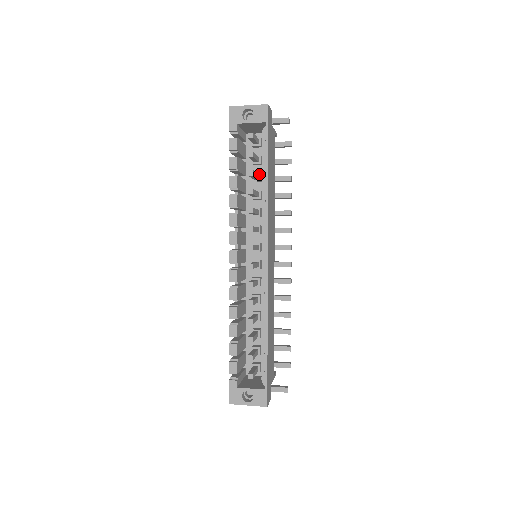
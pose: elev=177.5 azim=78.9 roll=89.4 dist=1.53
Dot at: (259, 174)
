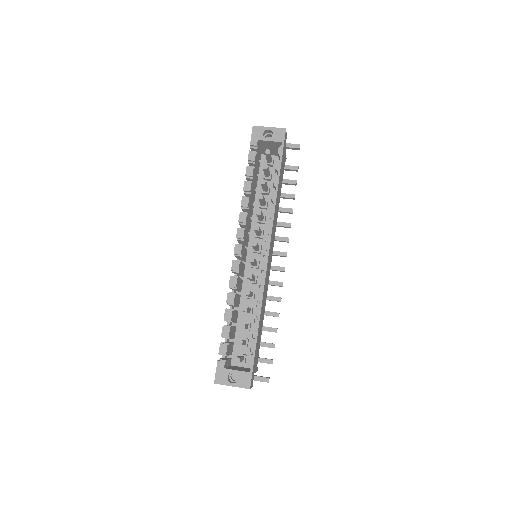
Dot at: (268, 187)
